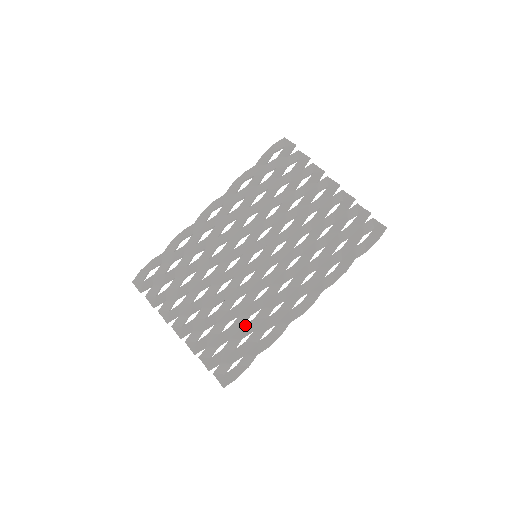
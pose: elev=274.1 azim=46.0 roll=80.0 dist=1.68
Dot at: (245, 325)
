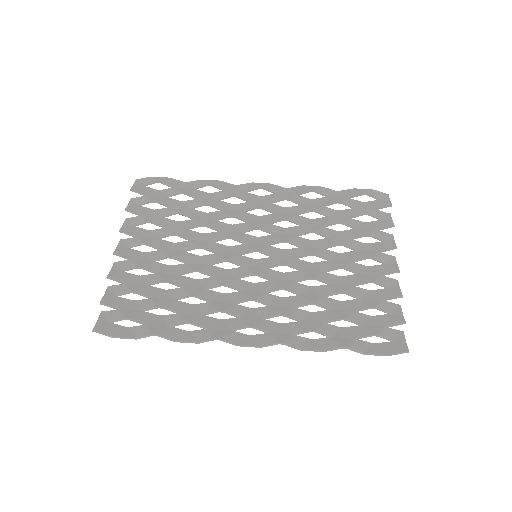
Dot at: occluded
